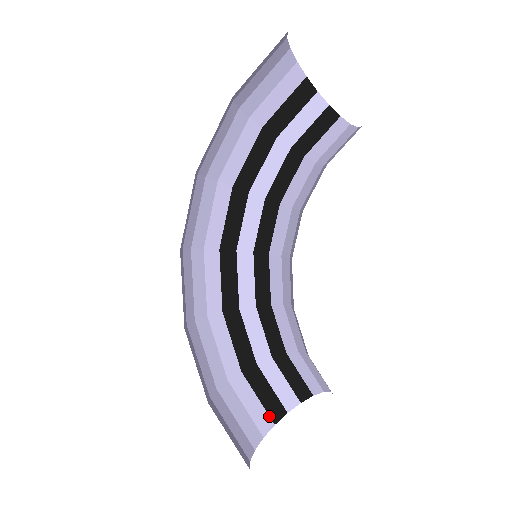
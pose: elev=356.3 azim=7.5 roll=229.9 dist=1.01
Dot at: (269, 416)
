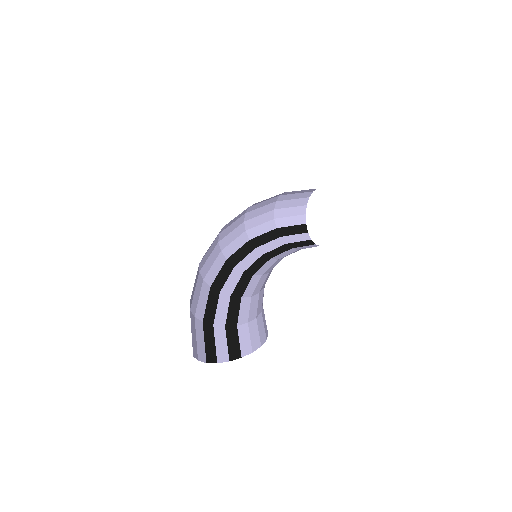
Dot at: (206, 356)
